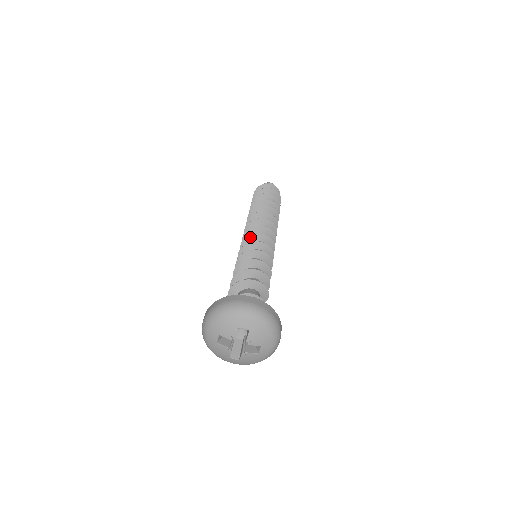
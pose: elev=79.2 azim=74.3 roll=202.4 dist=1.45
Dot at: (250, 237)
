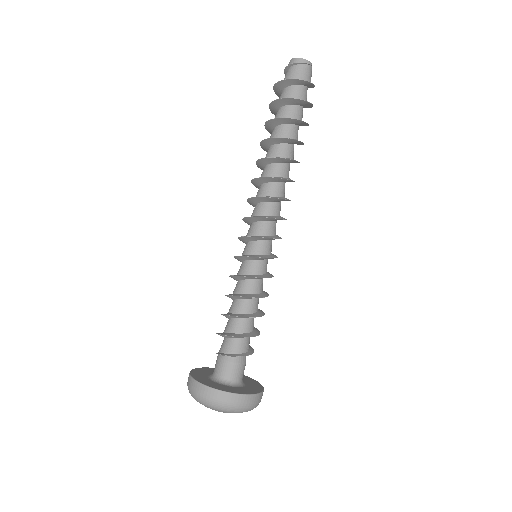
Dot at: (248, 237)
